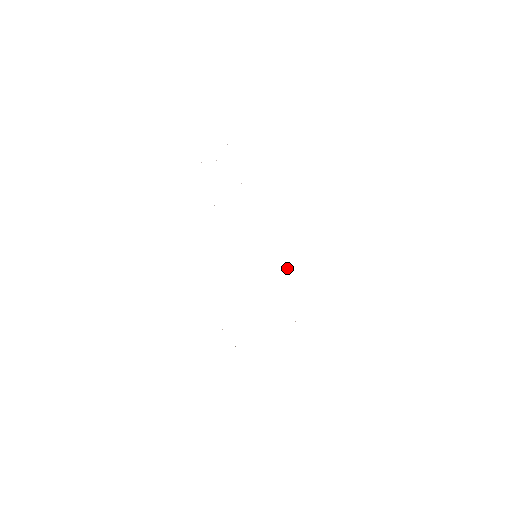
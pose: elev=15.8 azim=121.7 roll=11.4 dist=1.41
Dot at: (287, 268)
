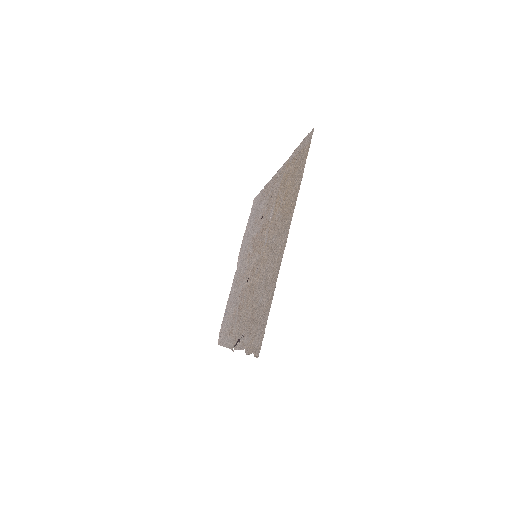
Dot at: (243, 316)
